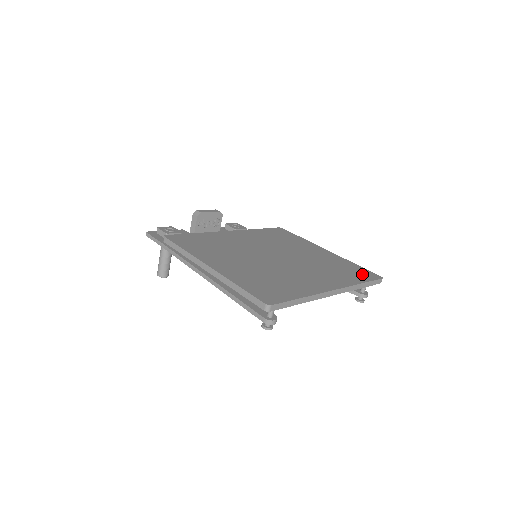
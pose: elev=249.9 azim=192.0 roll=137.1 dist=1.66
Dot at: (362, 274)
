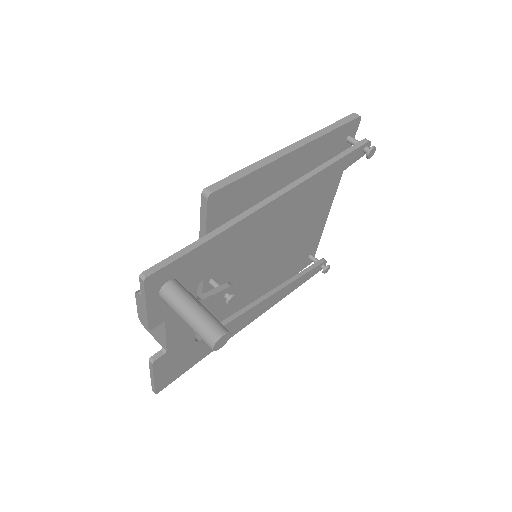
Dot at: occluded
